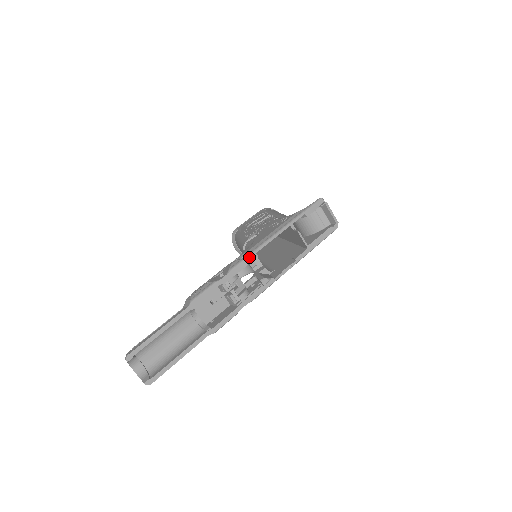
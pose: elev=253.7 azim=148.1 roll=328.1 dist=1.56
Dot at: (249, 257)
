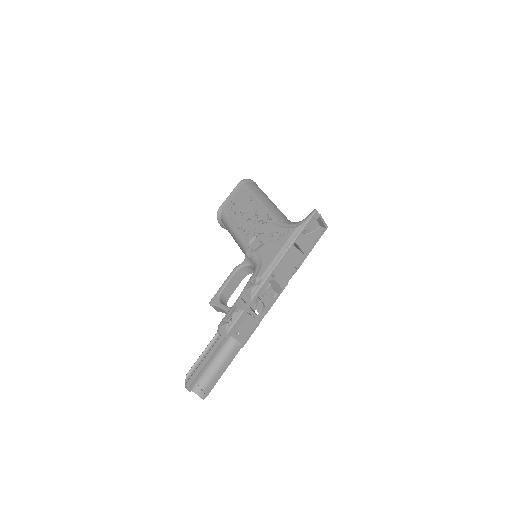
Dot at: (265, 282)
